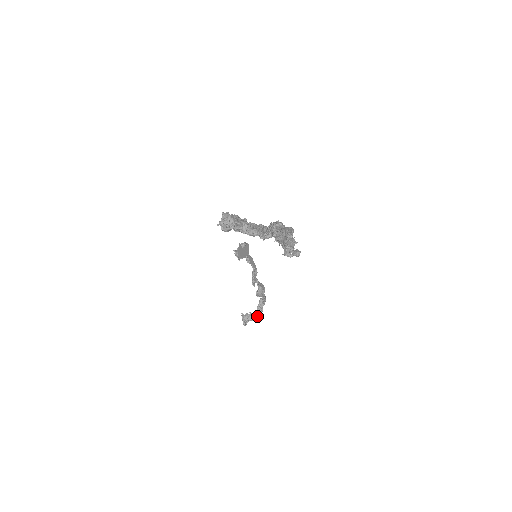
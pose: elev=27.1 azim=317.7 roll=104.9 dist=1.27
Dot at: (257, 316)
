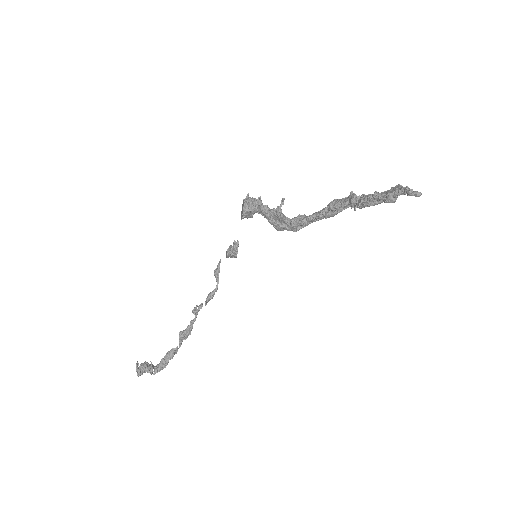
Dot at: (157, 370)
